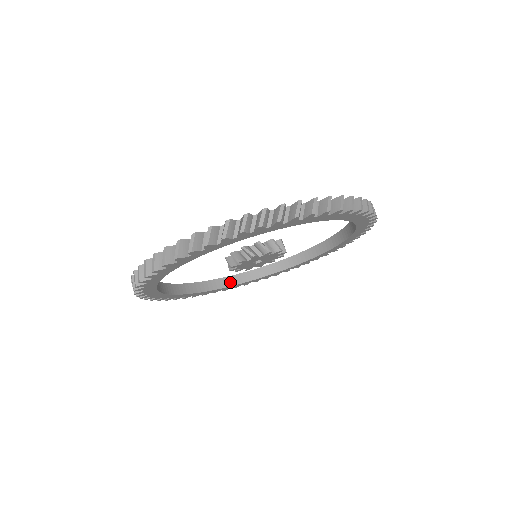
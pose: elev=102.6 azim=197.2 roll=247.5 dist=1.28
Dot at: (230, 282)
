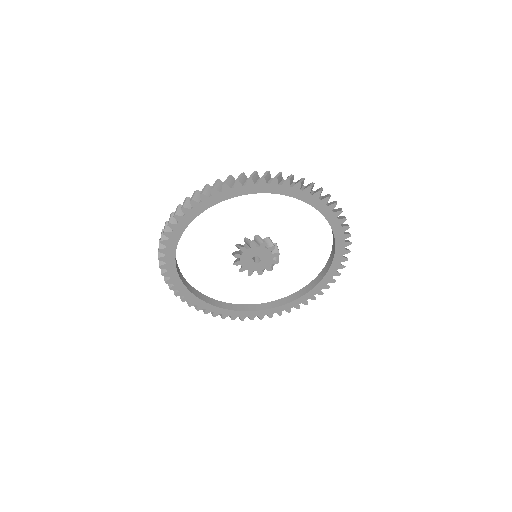
Dot at: (238, 308)
